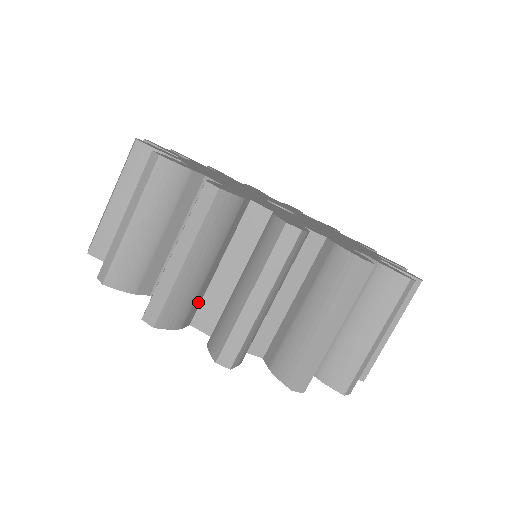
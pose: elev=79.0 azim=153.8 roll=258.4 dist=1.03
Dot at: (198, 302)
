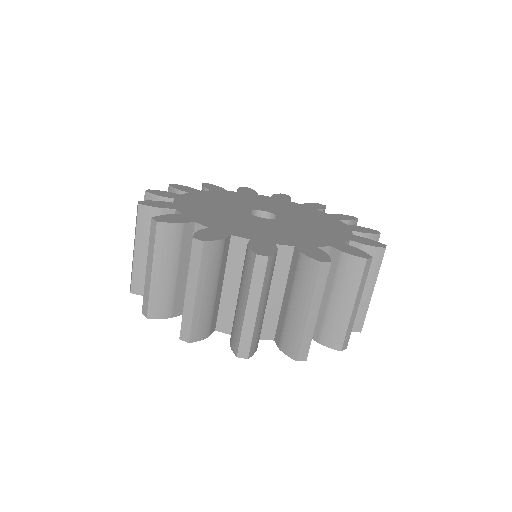
Dot at: (216, 315)
